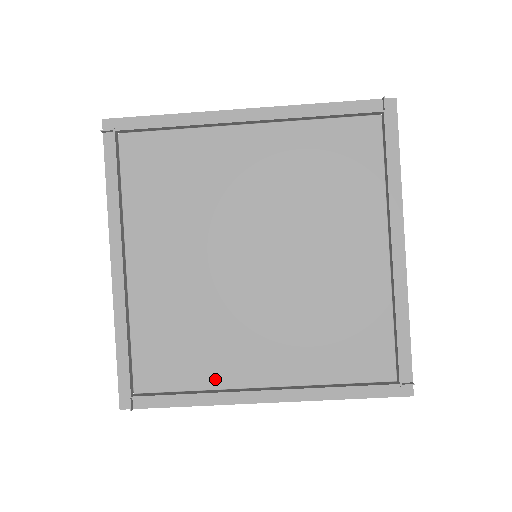
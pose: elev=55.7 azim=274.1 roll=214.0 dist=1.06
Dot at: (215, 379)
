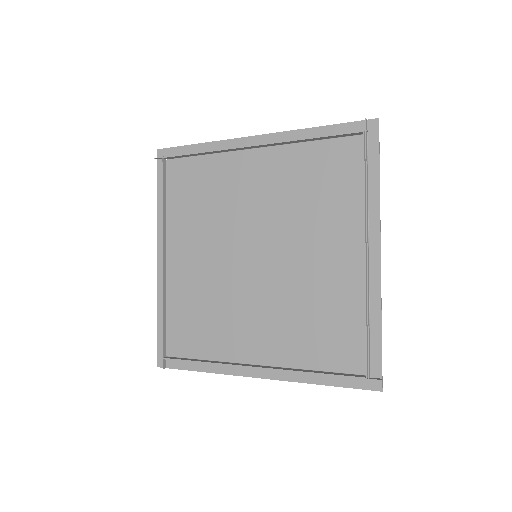
Dot at: (221, 353)
